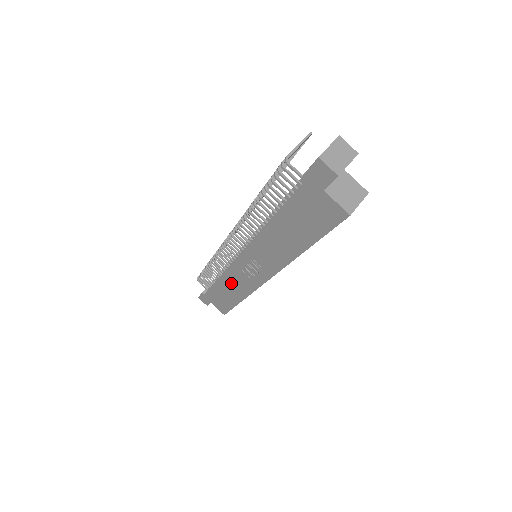
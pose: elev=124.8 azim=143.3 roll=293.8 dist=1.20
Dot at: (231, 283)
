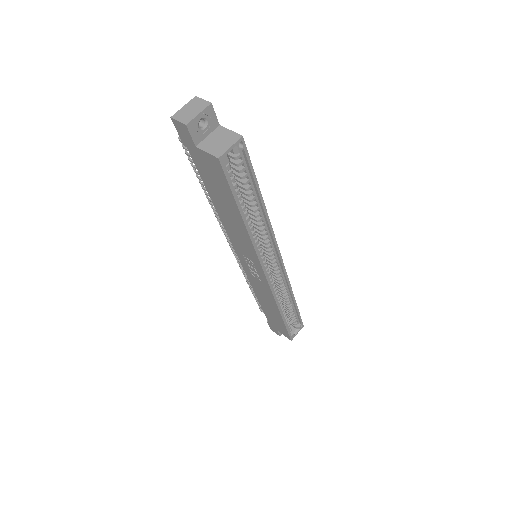
Dot at: (262, 296)
